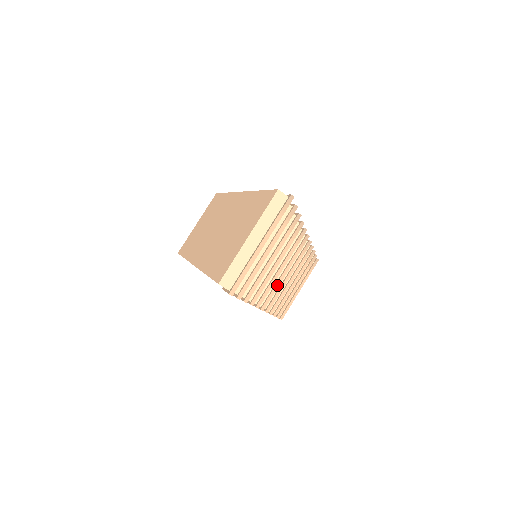
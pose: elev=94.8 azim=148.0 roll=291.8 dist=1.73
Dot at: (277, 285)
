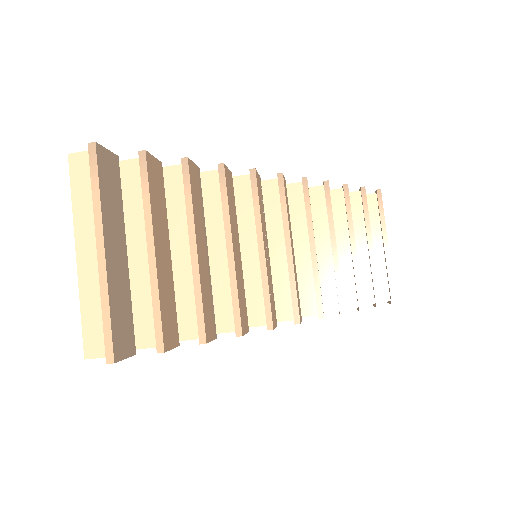
Dot at: (291, 274)
